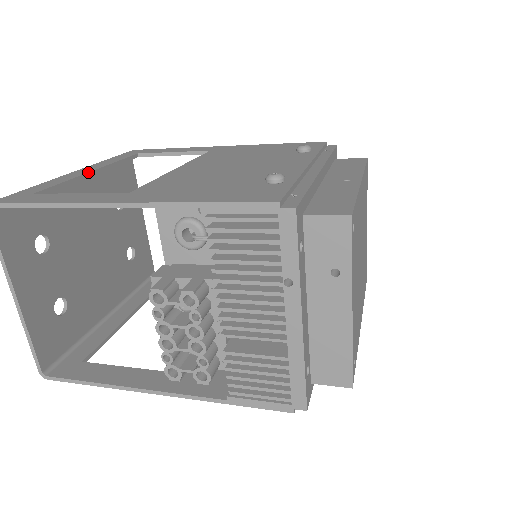
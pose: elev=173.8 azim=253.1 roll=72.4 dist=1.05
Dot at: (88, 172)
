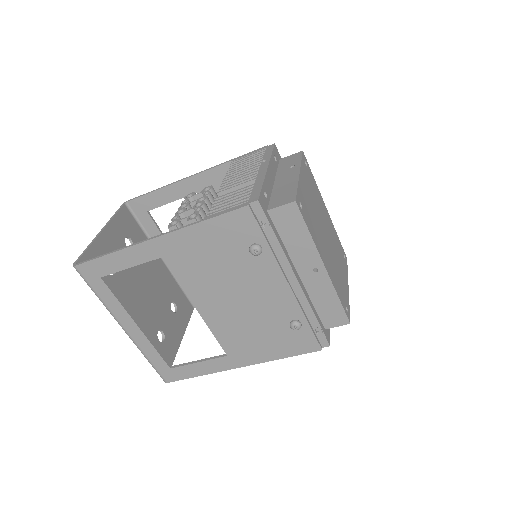
Dot at: occluded
